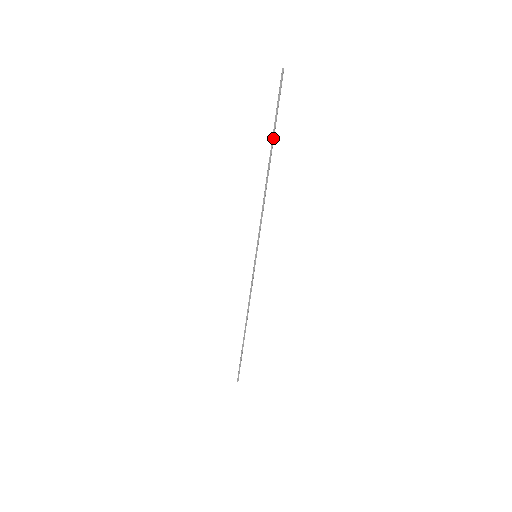
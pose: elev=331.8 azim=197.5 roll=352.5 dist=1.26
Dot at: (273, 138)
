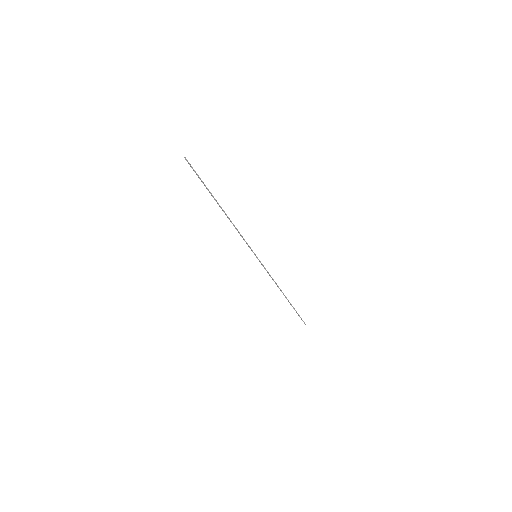
Dot at: occluded
